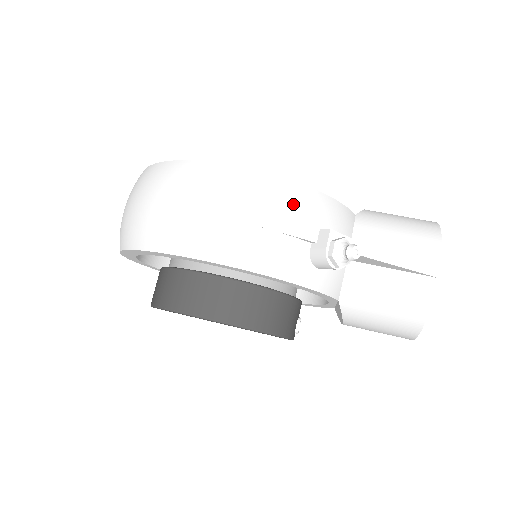
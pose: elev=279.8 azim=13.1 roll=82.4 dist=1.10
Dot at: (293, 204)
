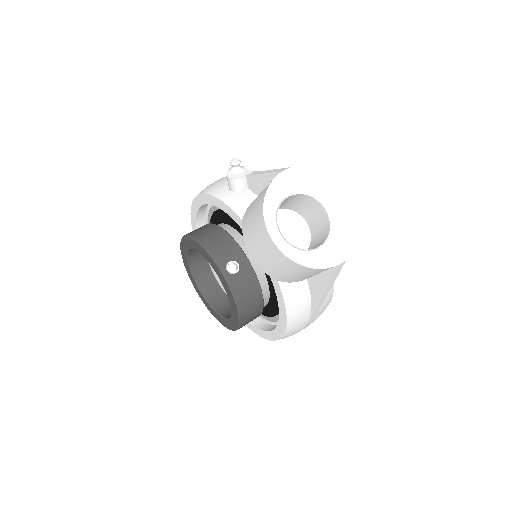
Dot at: occluded
